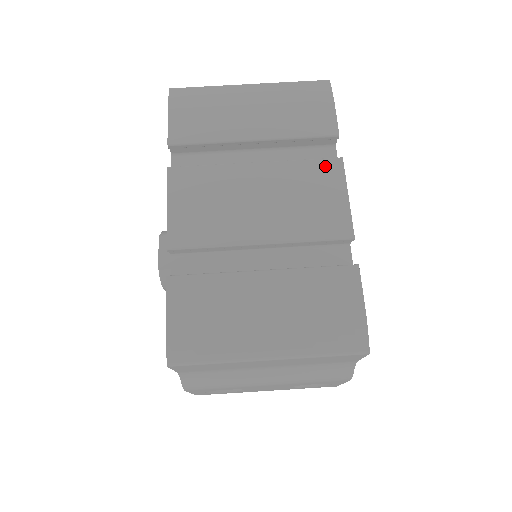
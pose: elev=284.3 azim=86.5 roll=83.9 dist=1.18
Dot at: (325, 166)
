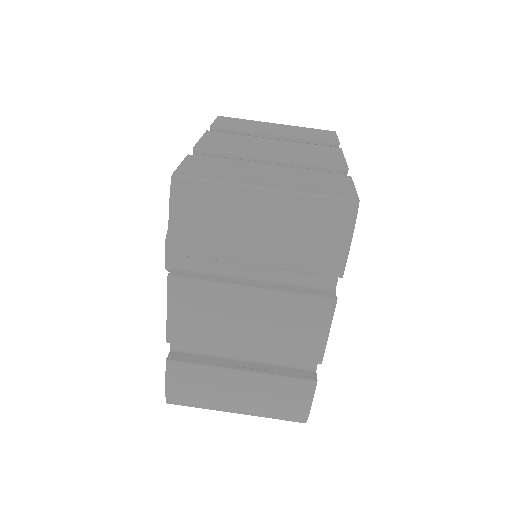
Dot at: (317, 305)
